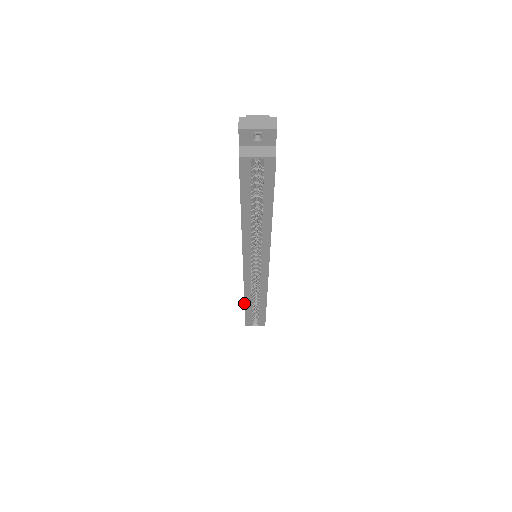
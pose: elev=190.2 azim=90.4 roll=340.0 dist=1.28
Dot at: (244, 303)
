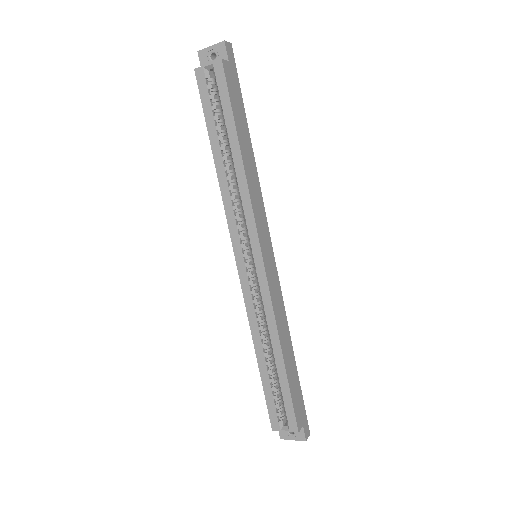
Dot at: (256, 356)
